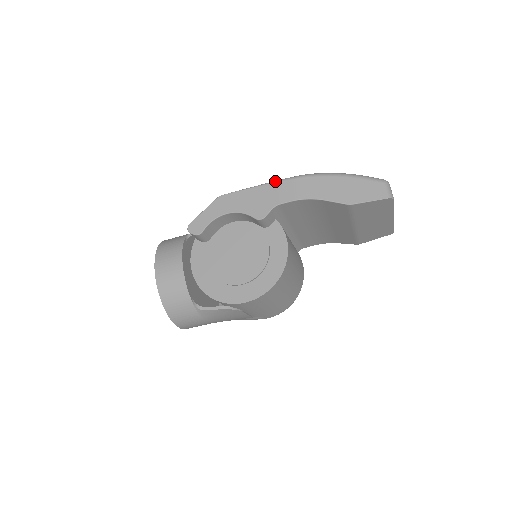
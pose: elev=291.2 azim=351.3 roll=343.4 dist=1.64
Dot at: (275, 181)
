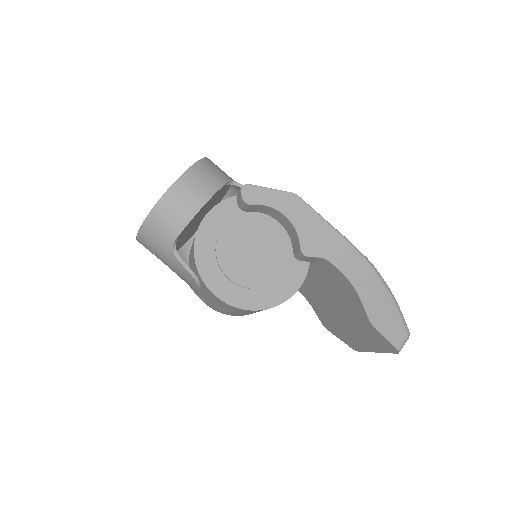
Dot at: (346, 239)
